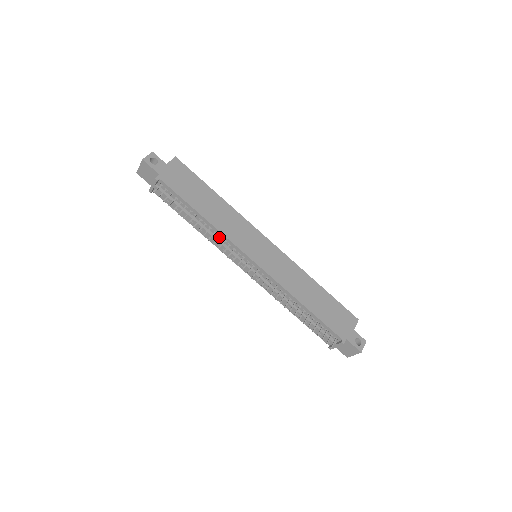
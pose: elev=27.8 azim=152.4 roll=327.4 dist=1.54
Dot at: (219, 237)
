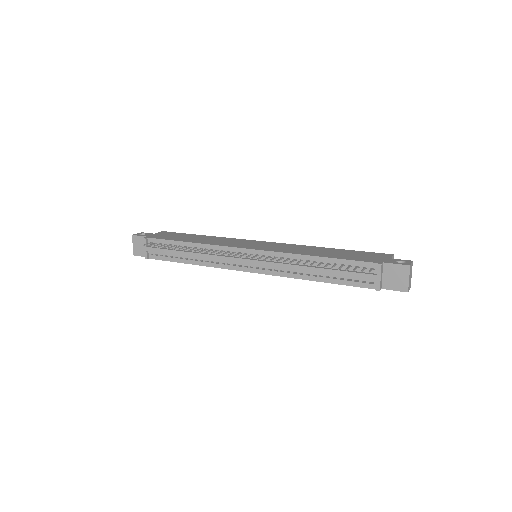
Dot at: (210, 250)
